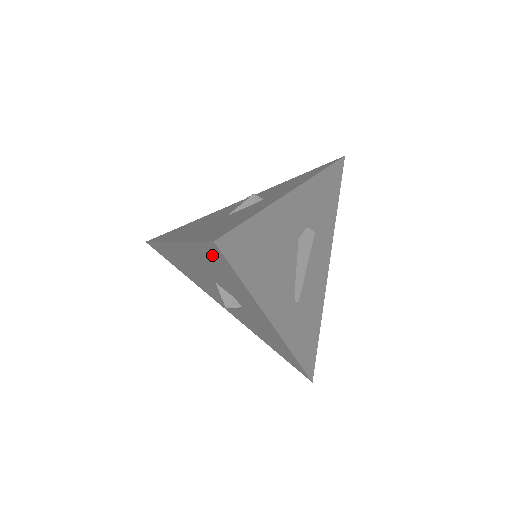
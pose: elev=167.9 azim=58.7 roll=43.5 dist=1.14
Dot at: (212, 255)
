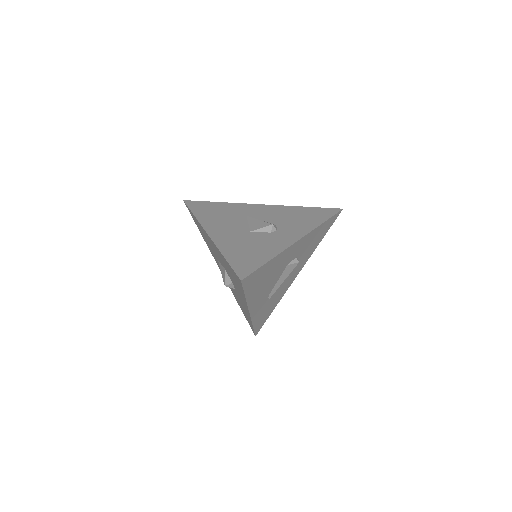
Dot at: (234, 275)
